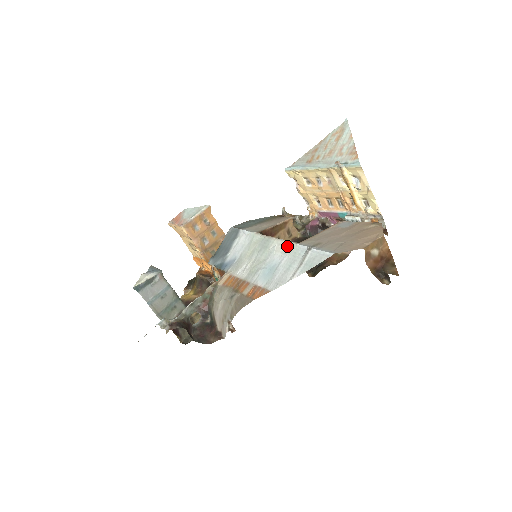
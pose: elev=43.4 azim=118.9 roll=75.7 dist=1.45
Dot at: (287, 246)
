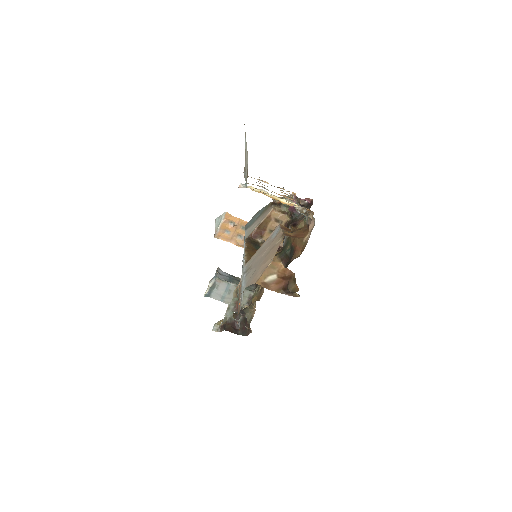
Dot at: occluded
